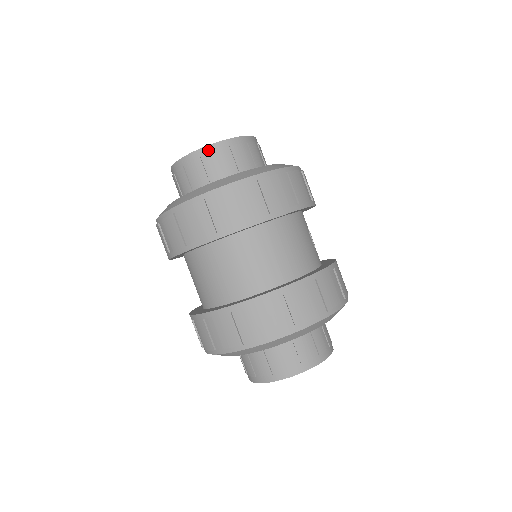
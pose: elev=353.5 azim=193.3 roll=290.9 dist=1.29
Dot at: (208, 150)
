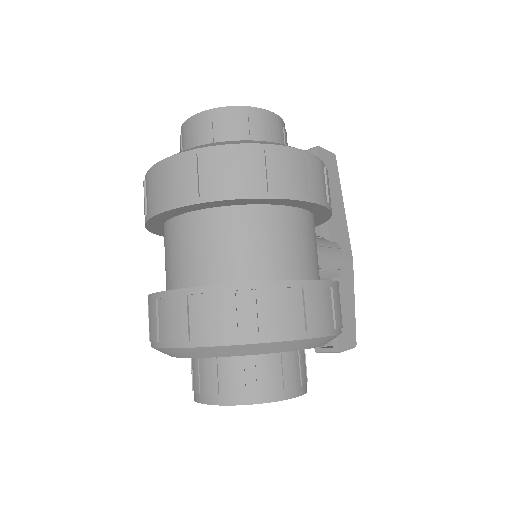
Dot at: (199, 117)
